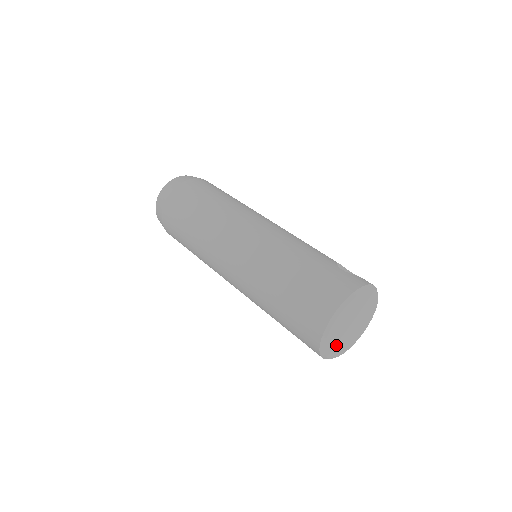
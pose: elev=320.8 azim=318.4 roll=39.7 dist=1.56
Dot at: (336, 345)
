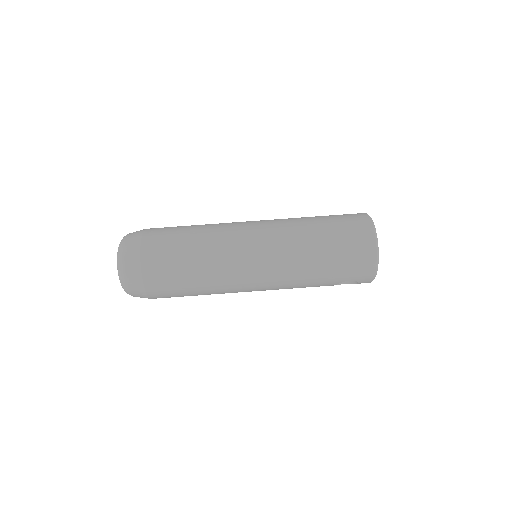
Dot at: occluded
